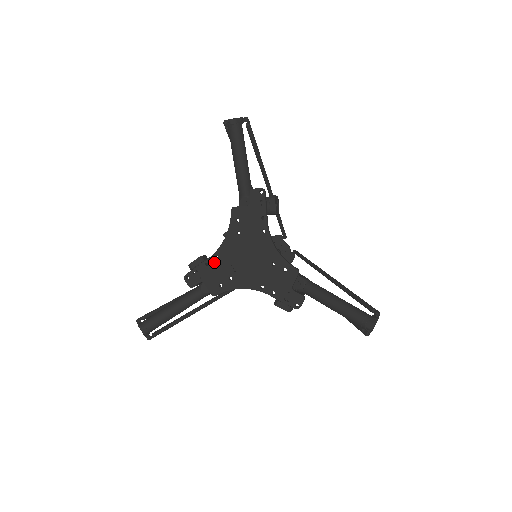
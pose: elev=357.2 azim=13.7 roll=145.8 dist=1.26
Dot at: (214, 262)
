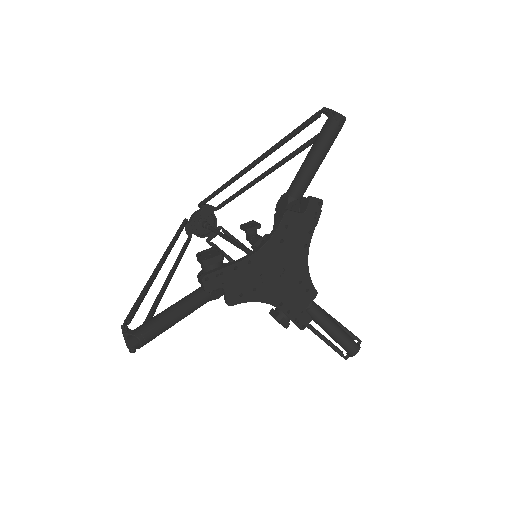
Dot at: (245, 267)
